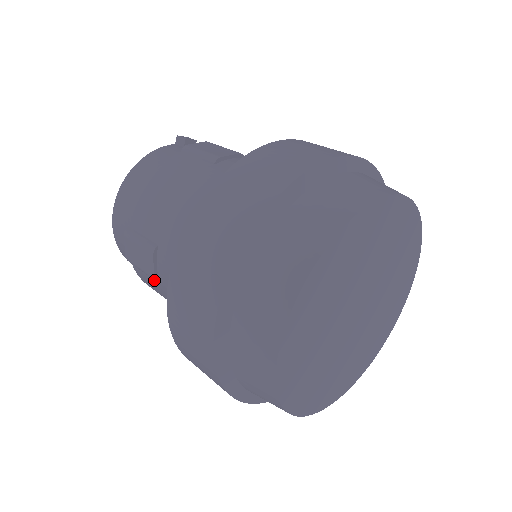
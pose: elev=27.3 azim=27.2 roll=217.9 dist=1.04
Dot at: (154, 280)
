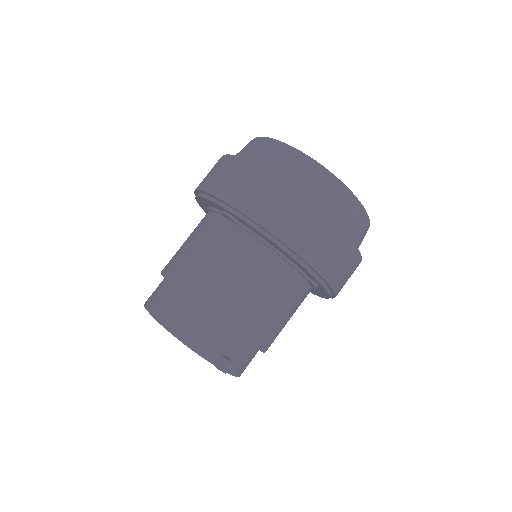
Dot at: (211, 263)
